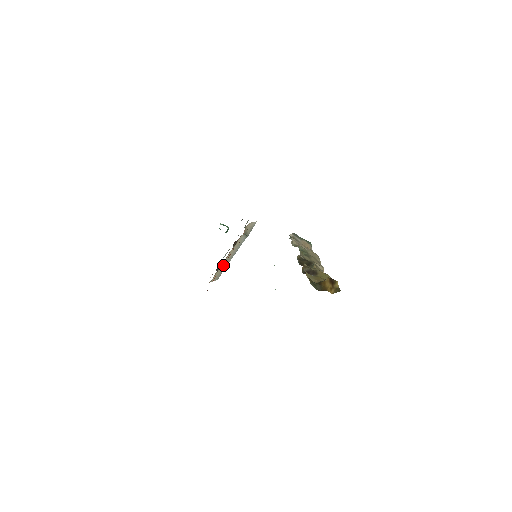
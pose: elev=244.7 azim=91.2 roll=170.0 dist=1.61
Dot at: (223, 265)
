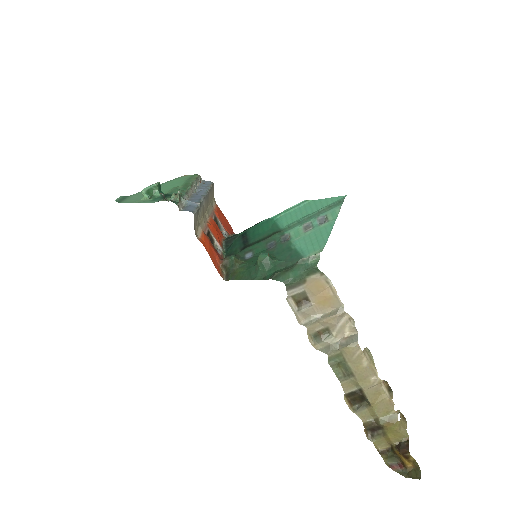
Dot at: (208, 200)
